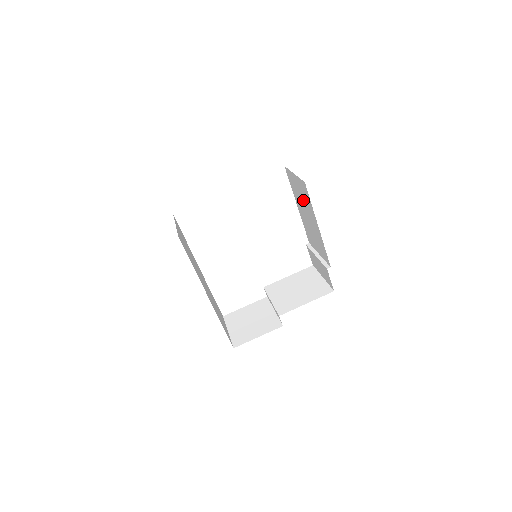
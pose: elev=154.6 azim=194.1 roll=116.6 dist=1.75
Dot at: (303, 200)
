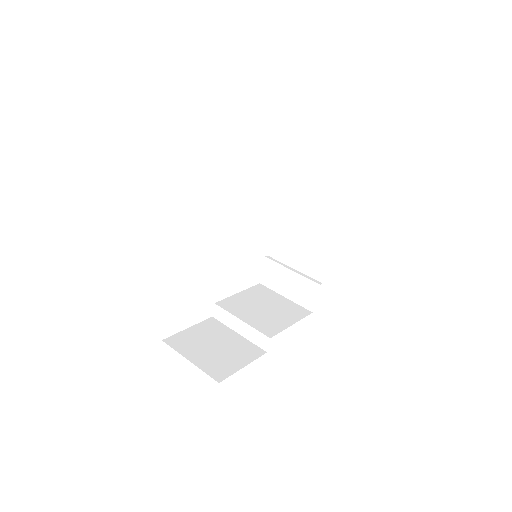
Dot at: (315, 200)
